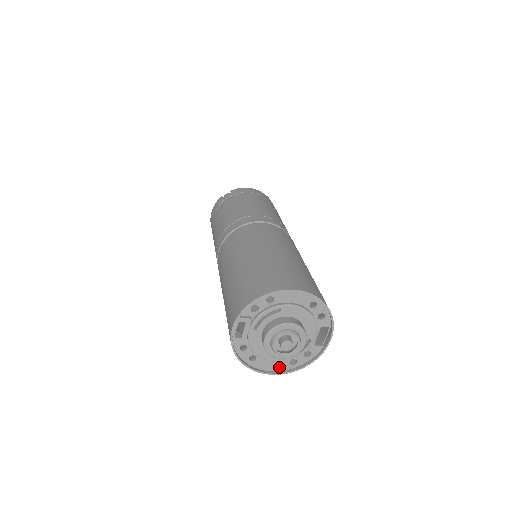
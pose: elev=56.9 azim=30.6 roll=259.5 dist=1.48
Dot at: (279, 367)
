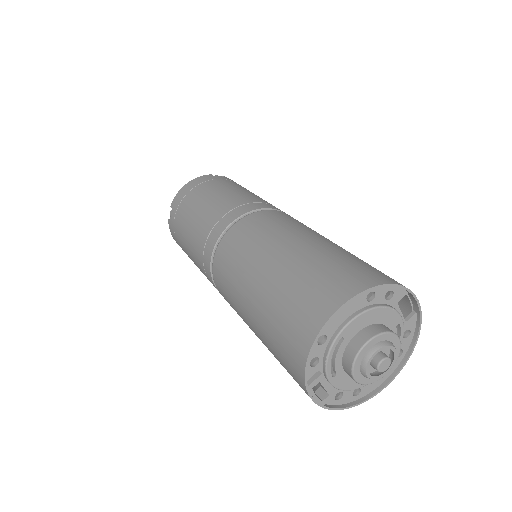
Dot at: occluded
